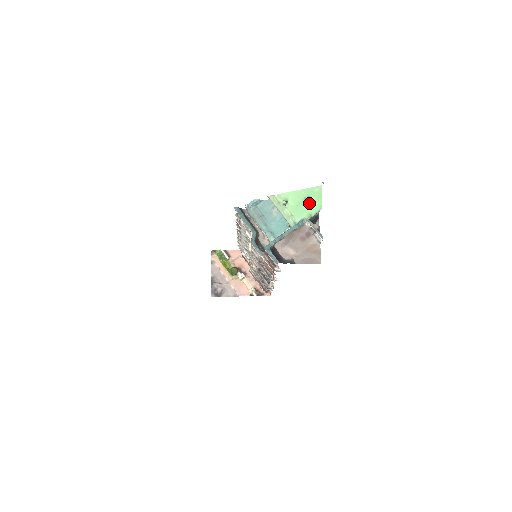
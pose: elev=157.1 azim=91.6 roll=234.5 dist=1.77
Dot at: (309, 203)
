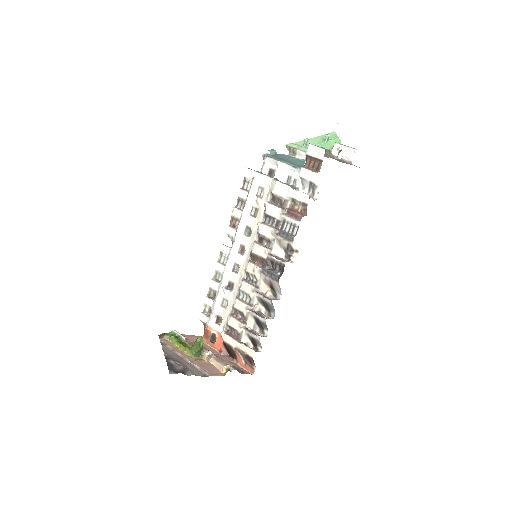
Dot at: (328, 142)
